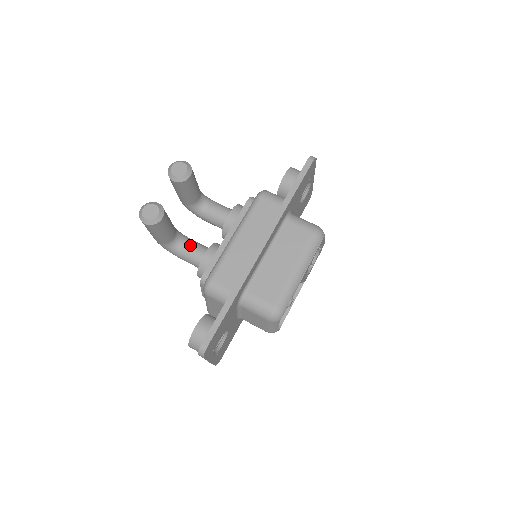
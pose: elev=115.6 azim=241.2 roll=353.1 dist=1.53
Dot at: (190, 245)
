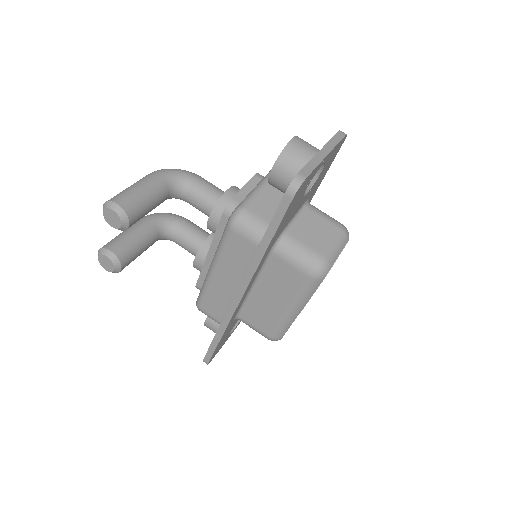
Dot at: (180, 239)
